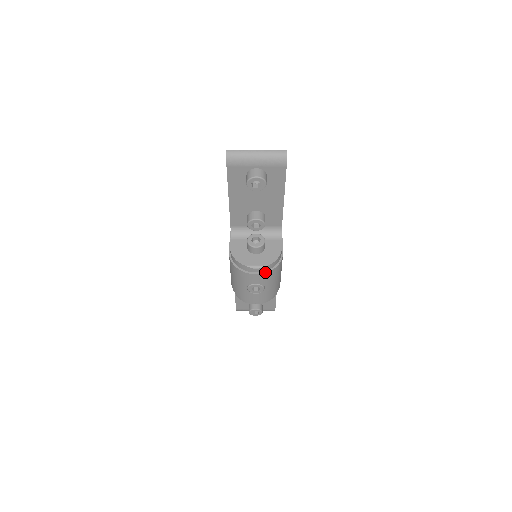
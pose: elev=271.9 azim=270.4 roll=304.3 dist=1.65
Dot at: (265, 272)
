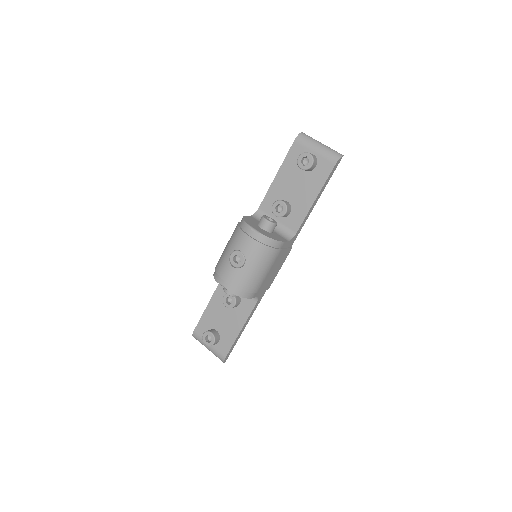
Dot at: (257, 240)
